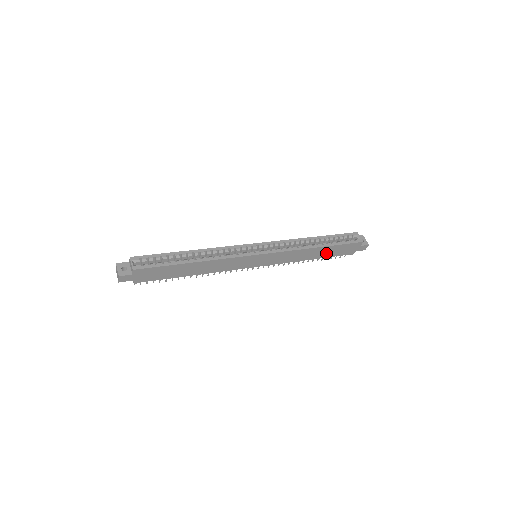
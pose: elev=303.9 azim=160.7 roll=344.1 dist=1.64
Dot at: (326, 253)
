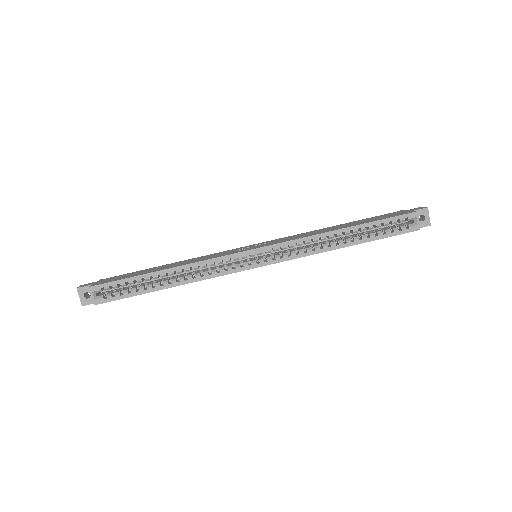
Dot at: occluded
